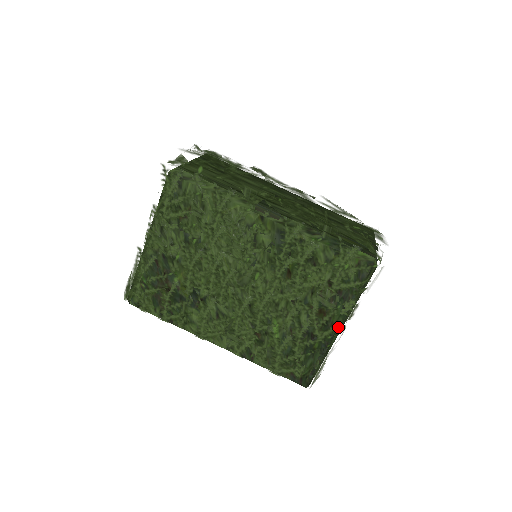
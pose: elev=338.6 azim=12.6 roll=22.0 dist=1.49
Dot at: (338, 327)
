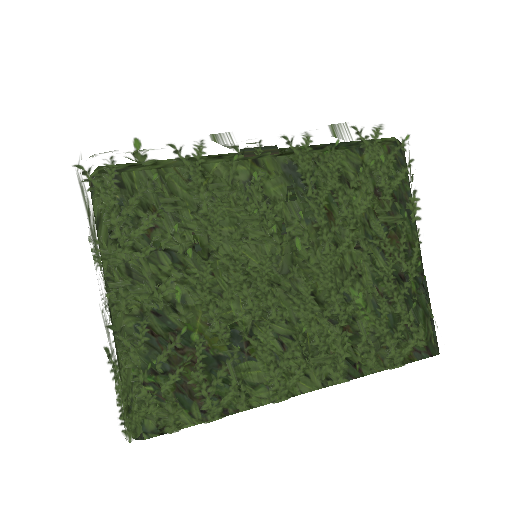
Dot at: (419, 243)
